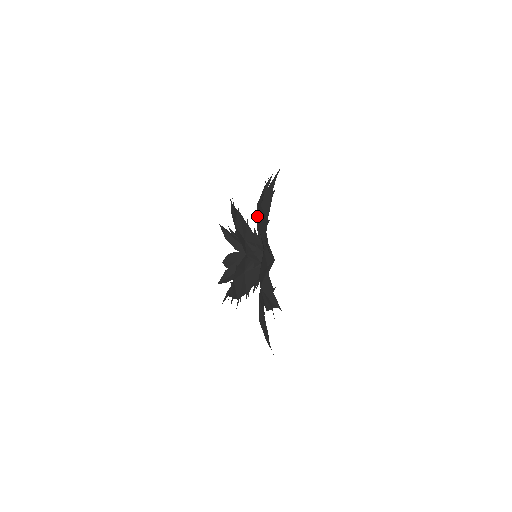
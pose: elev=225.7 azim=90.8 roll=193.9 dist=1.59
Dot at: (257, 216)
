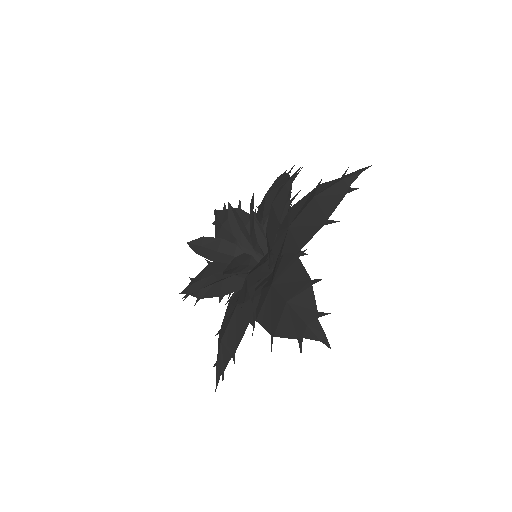
Dot at: (265, 208)
